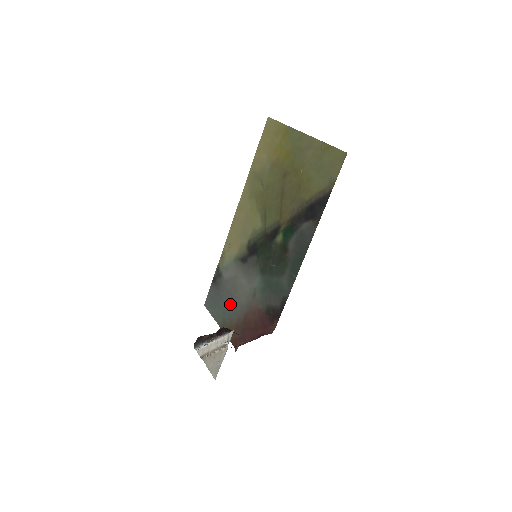
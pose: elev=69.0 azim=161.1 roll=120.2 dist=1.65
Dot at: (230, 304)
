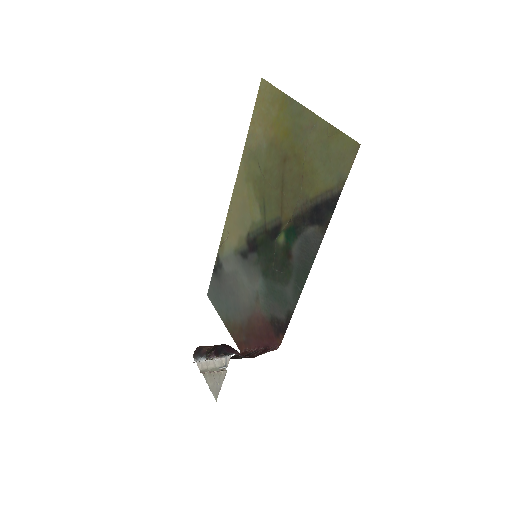
Dot at: (233, 302)
